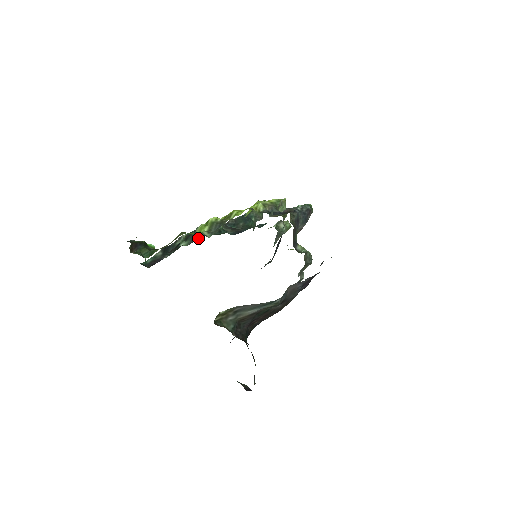
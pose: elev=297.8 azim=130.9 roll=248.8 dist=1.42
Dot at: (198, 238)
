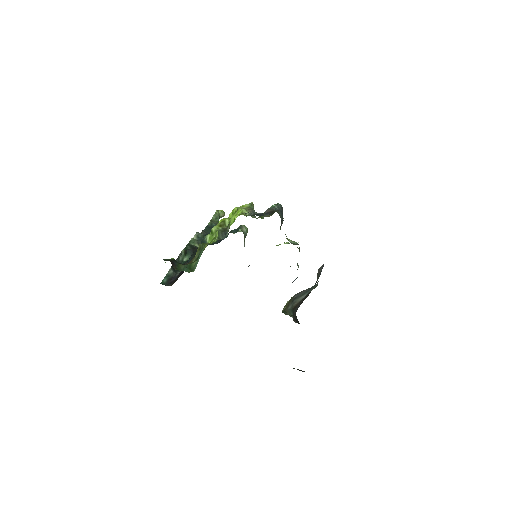
Dot at: occluded
